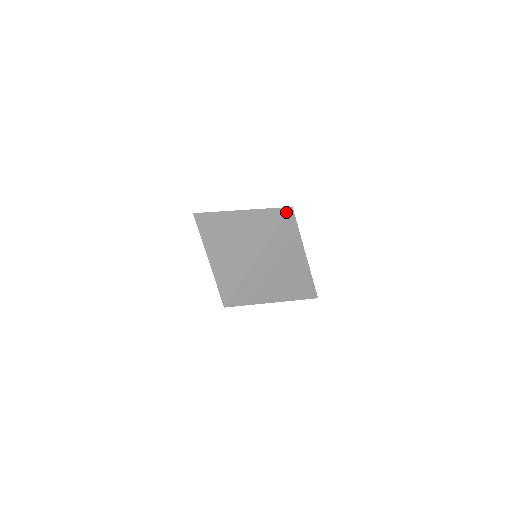
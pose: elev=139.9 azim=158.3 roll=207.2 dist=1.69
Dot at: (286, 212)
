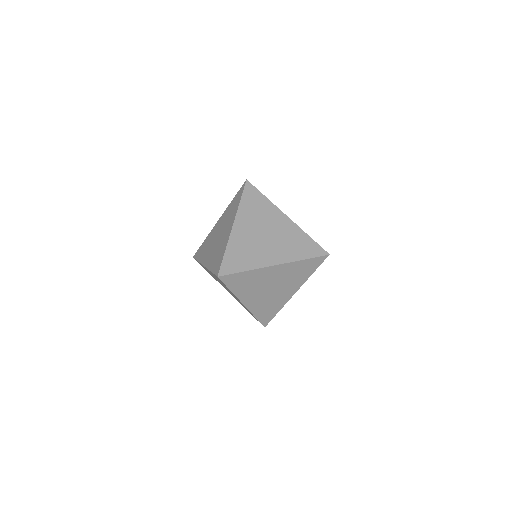
Dot at: (322, 253)
